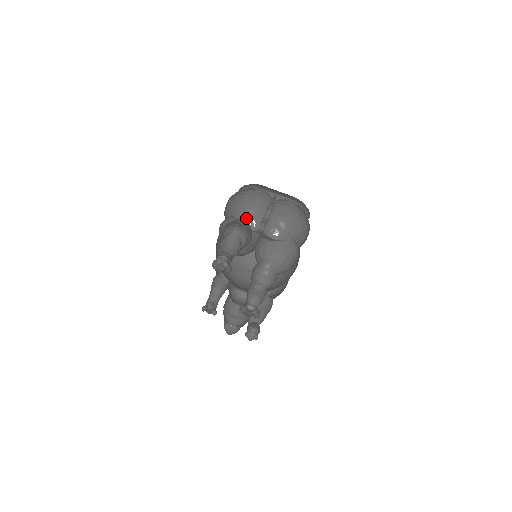
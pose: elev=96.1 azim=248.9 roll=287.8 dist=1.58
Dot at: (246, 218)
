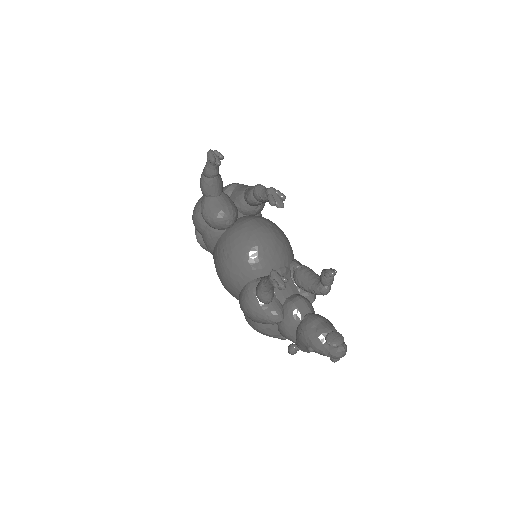
Dot at: occluded
